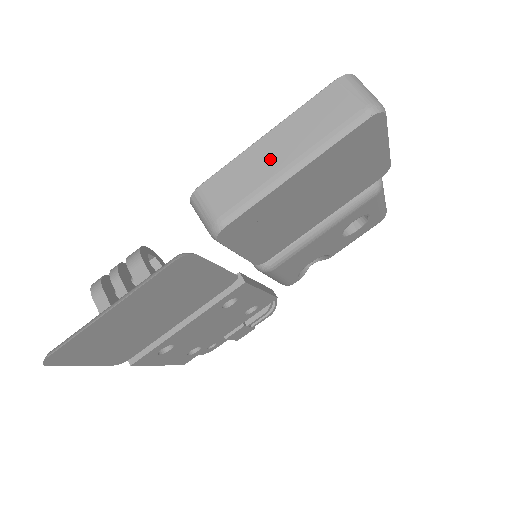
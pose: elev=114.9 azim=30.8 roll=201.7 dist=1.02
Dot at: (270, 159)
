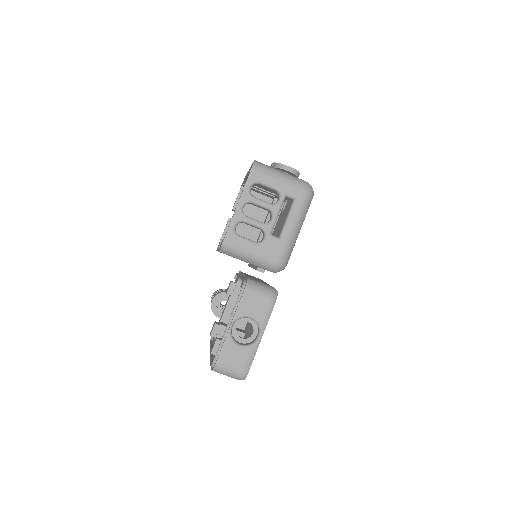
Dot at: occluded
